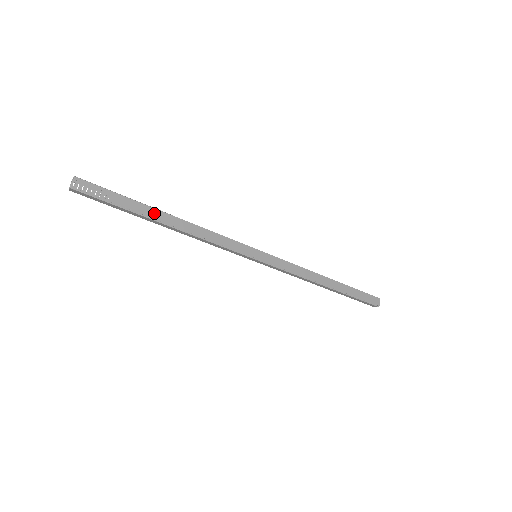
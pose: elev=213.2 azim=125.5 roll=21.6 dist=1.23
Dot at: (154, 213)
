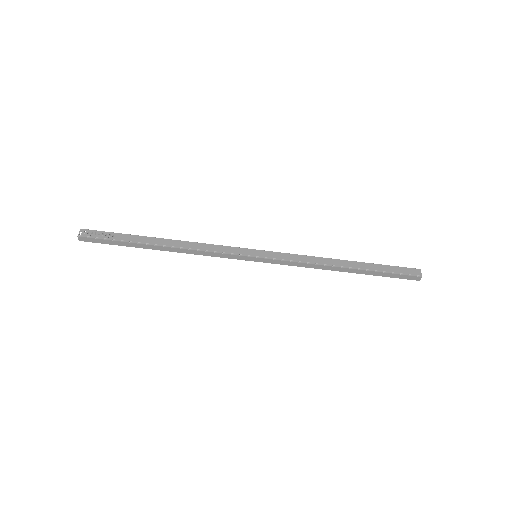
Dot at: (149, 240)
